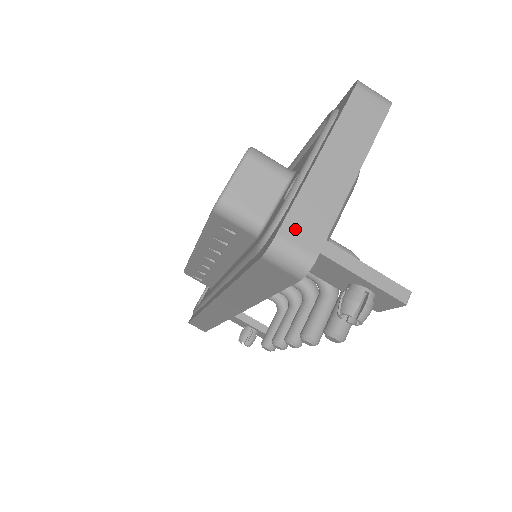
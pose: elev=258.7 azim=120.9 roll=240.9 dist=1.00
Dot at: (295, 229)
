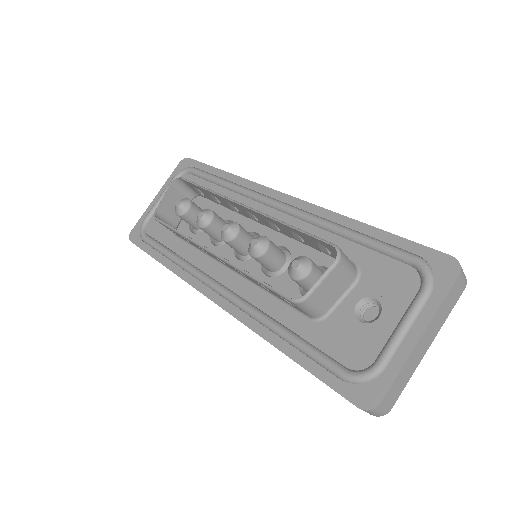
Dot at: (389, 397)
